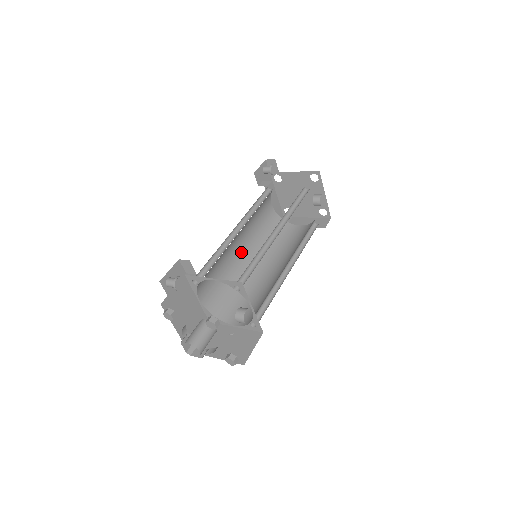
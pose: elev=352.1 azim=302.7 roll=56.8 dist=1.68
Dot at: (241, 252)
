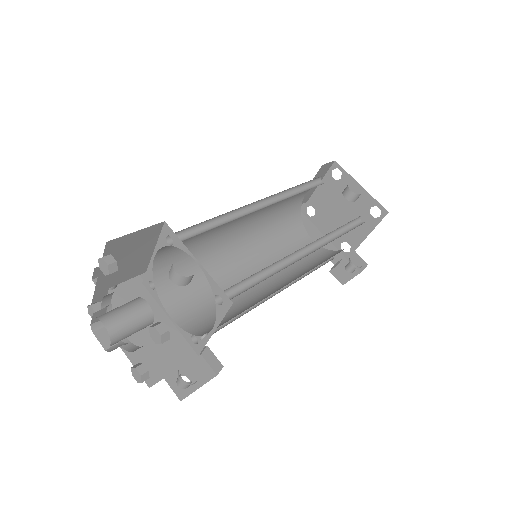
Dot at: occluded
